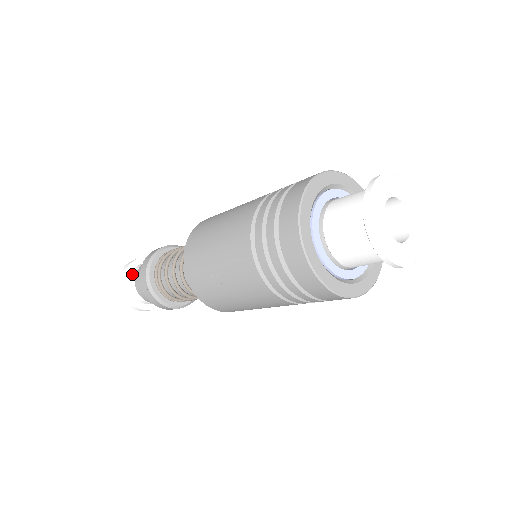
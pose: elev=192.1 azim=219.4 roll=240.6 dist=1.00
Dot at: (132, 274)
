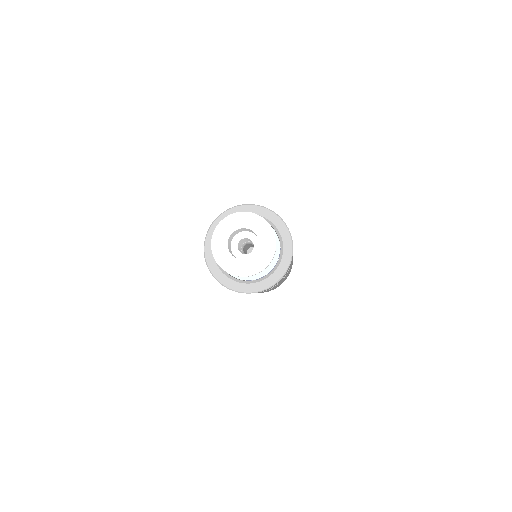
Dot at: occluded
